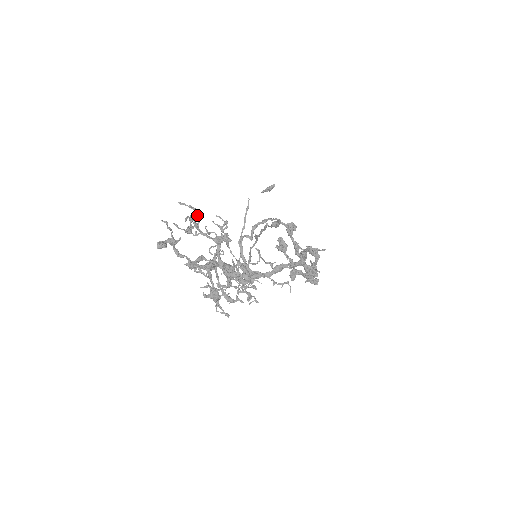
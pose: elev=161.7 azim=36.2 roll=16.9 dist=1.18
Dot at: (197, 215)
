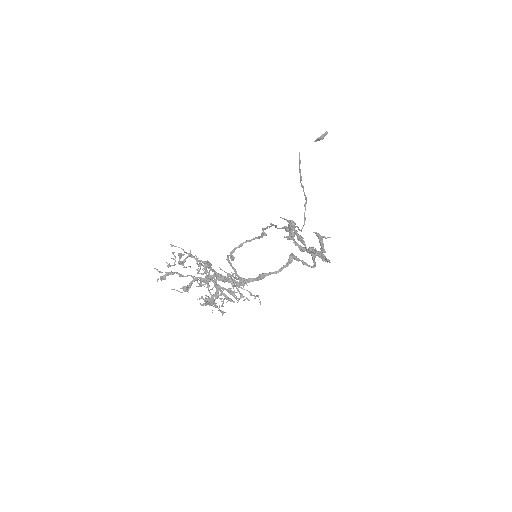
Dot at: occluded
